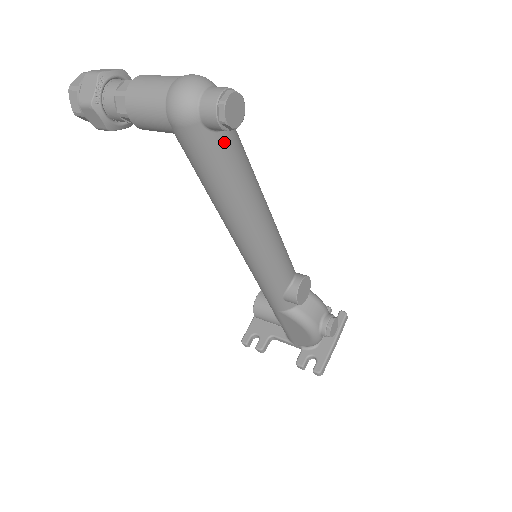
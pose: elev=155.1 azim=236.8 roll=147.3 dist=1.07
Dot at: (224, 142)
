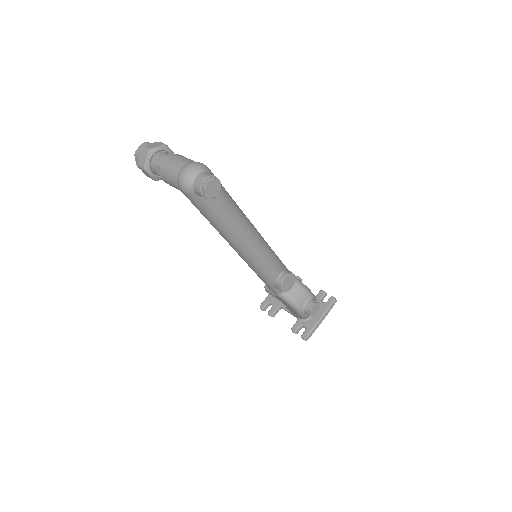
Dot at: (212, 201)
